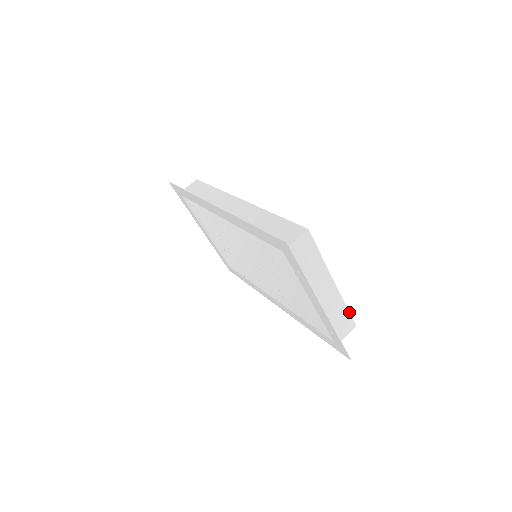
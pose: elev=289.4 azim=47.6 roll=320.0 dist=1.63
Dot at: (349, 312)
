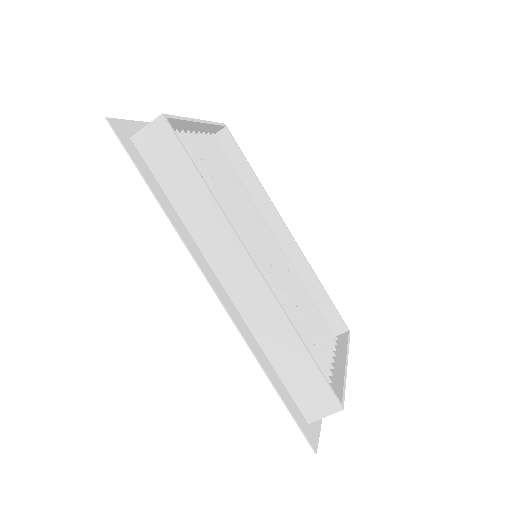
Dot at: (349, 341)
